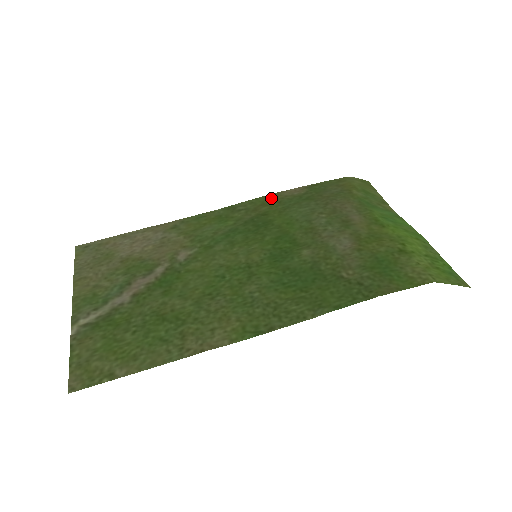
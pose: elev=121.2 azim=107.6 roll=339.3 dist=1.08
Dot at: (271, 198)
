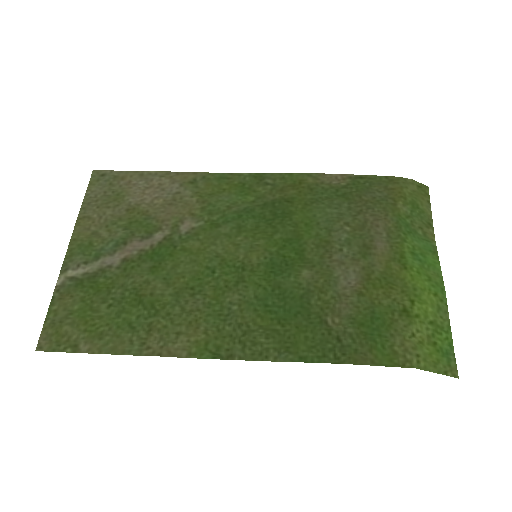
Dot at: (305, 179)
